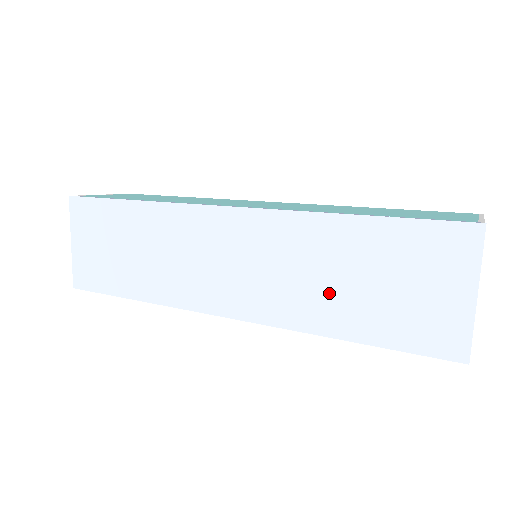
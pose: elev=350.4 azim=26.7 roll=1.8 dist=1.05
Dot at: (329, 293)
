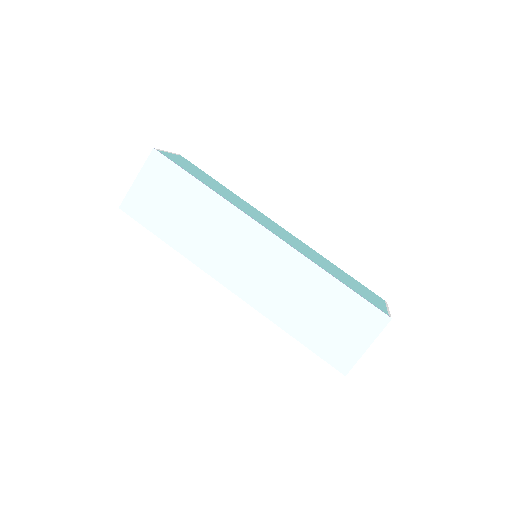
Dot at: (297, 308)
